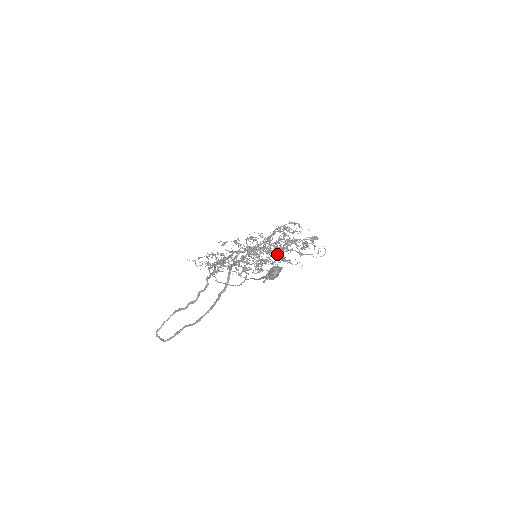
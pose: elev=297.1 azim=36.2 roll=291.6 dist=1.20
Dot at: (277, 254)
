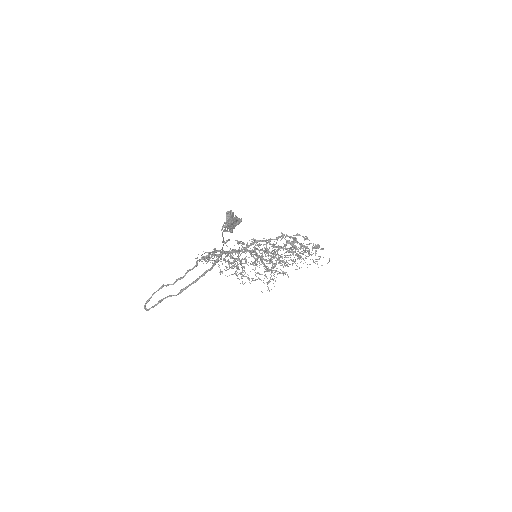
Dot at: (278, 257)
